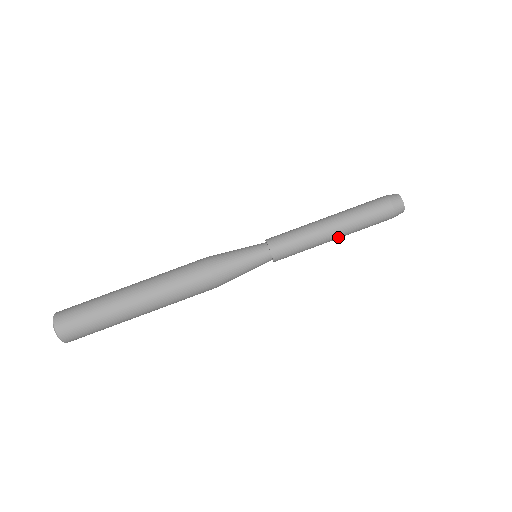
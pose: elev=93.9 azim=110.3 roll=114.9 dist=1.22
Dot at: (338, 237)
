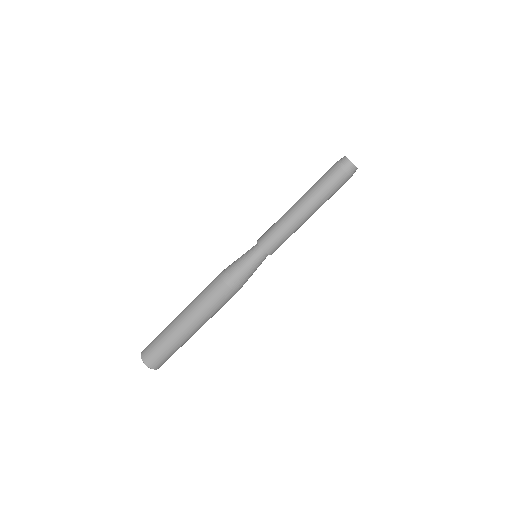
Dot at: (308, 212)
